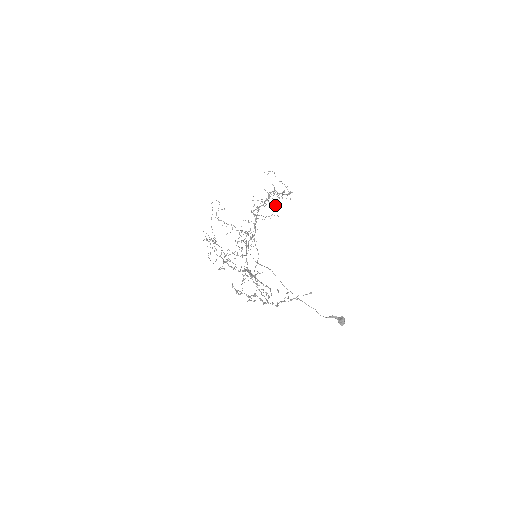
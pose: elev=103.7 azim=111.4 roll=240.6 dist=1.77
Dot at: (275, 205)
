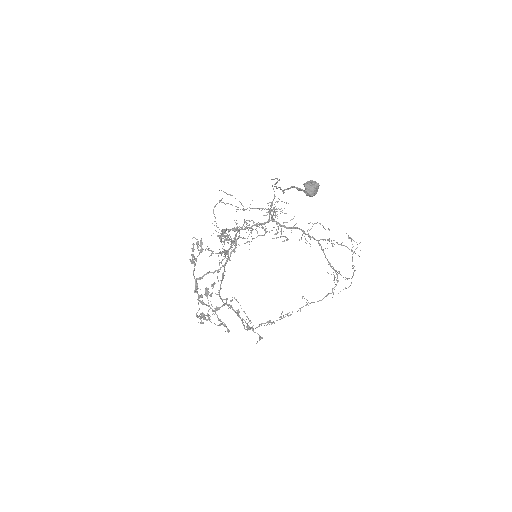
Dot at: (332, 244)
